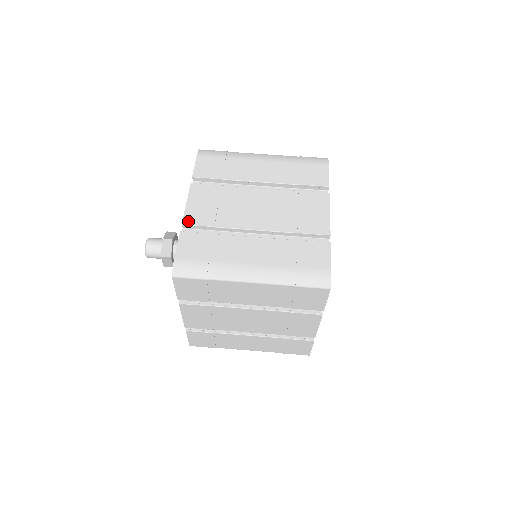
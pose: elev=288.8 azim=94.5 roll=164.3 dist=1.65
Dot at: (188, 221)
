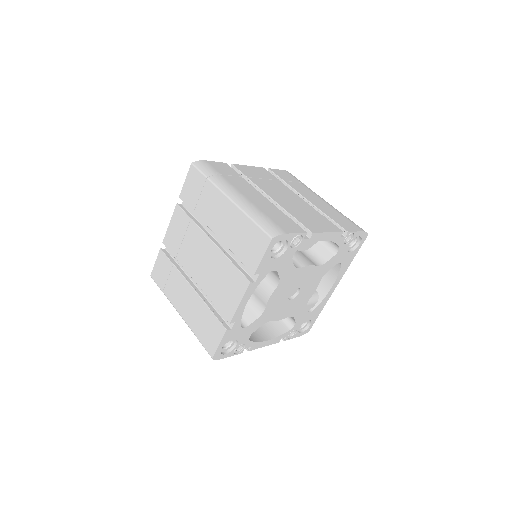
Dot at: (237, 166)
